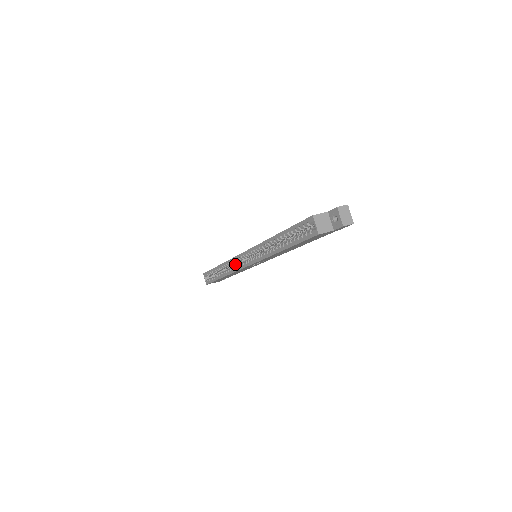
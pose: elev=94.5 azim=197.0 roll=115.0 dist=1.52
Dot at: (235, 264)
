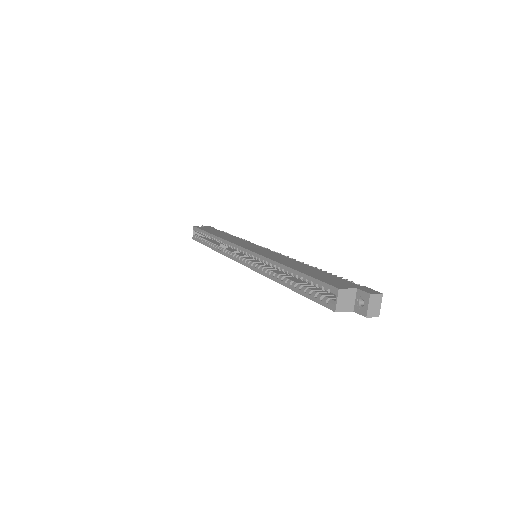
Dot at: occluded
